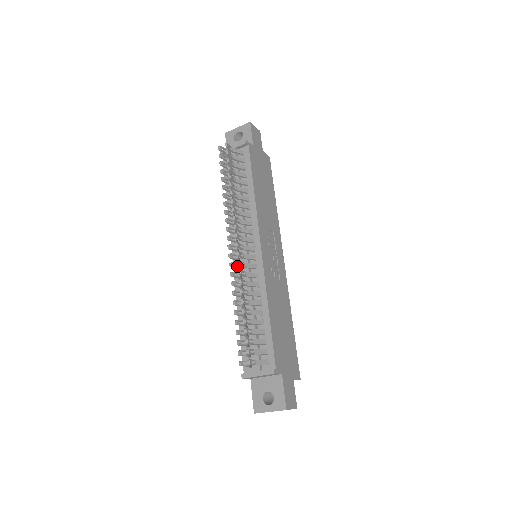
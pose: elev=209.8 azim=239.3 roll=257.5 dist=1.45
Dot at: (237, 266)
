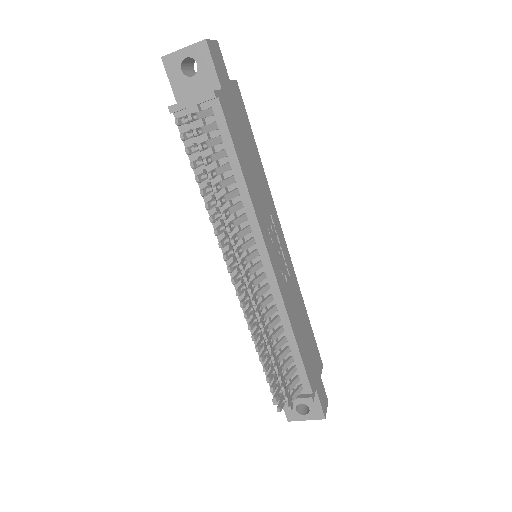
Dot at: (246, 297)
